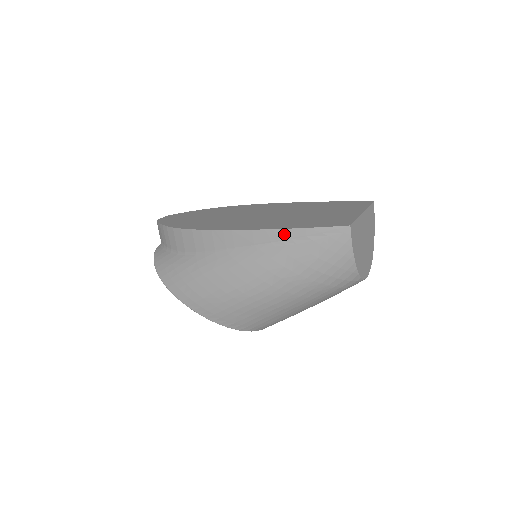
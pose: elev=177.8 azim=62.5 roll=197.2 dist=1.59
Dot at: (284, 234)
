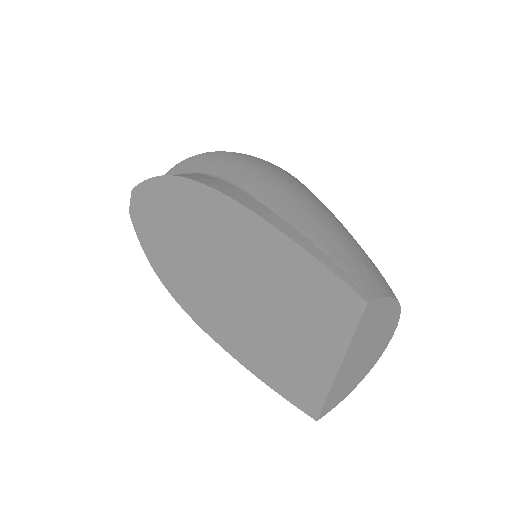
Dot at: occluded
